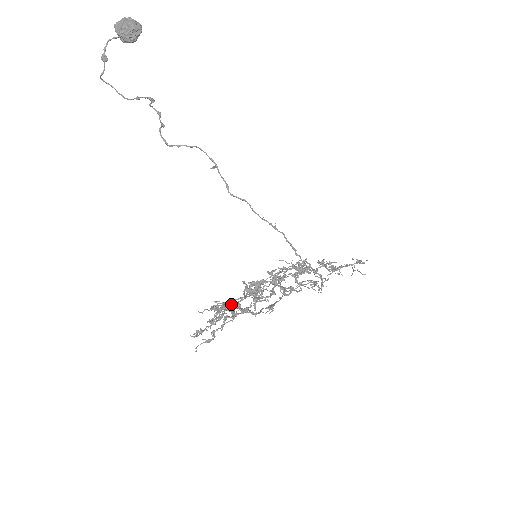
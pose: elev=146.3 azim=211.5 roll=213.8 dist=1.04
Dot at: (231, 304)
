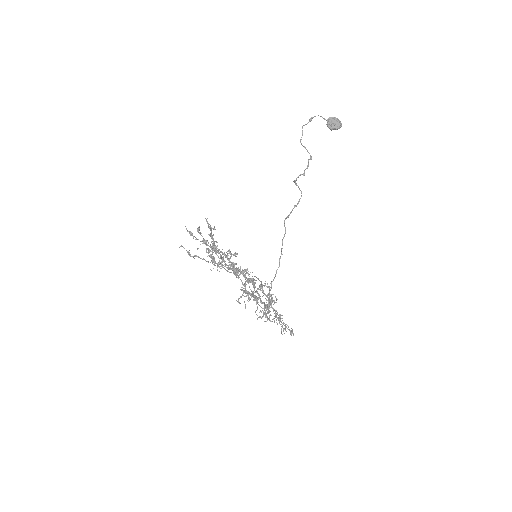
Dot at: occluded
